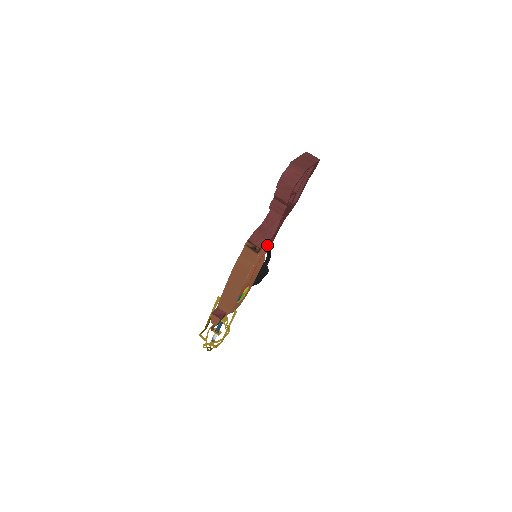
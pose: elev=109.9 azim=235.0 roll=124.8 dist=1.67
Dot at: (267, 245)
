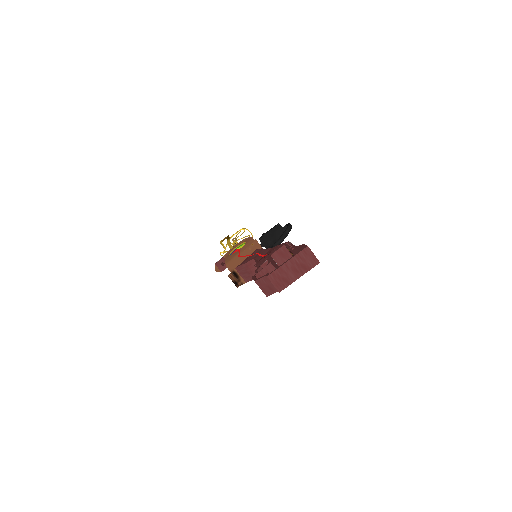
Dot at: occluded
